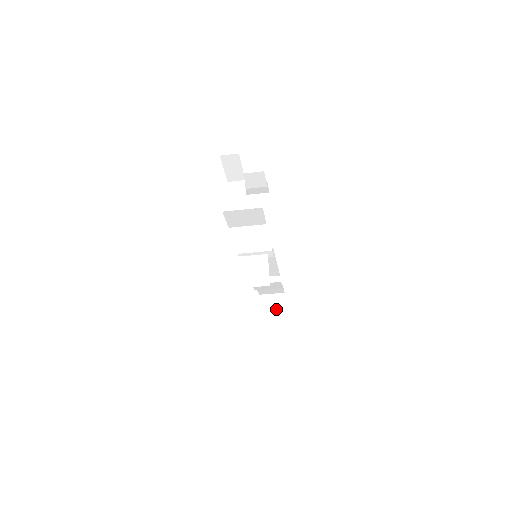
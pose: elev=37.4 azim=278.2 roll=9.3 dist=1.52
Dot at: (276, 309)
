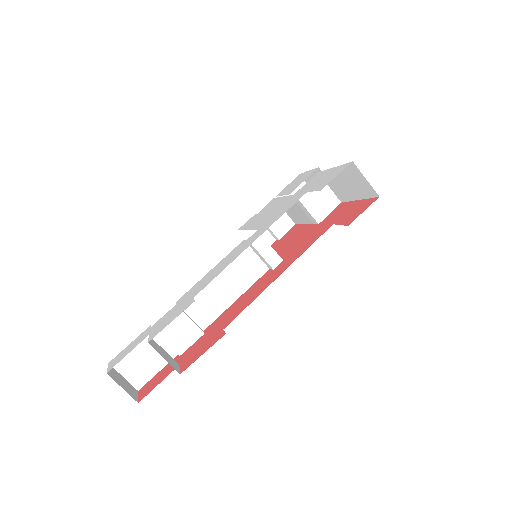
Dot at: (172, 360)
